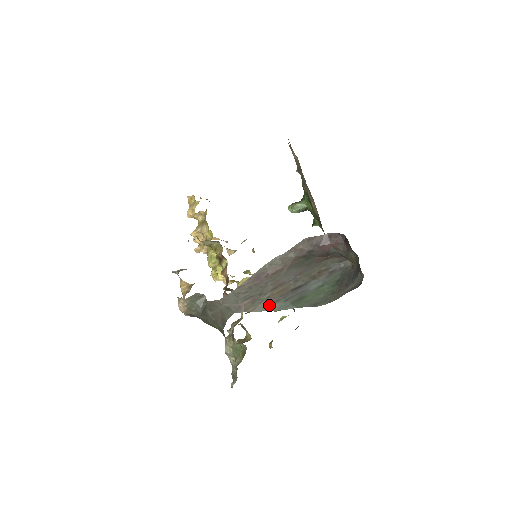
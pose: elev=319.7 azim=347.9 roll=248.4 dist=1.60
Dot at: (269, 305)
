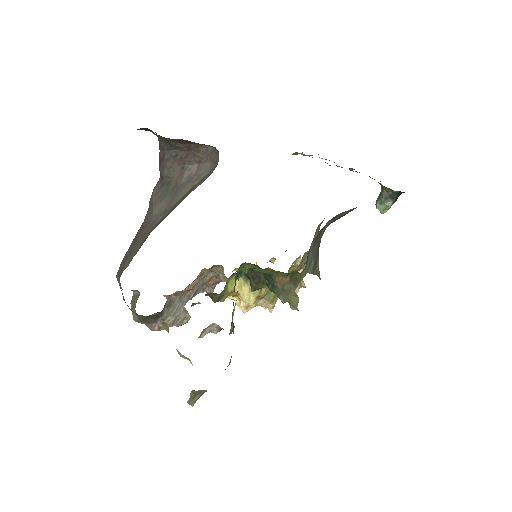
Dot at: occluded
